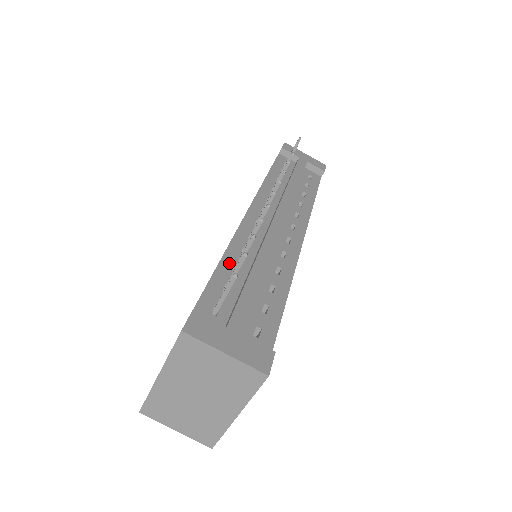
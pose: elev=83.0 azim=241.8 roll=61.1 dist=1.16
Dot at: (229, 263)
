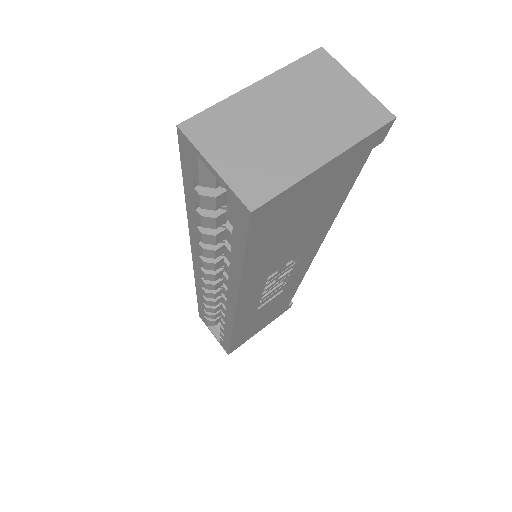
Dot at: occluded
